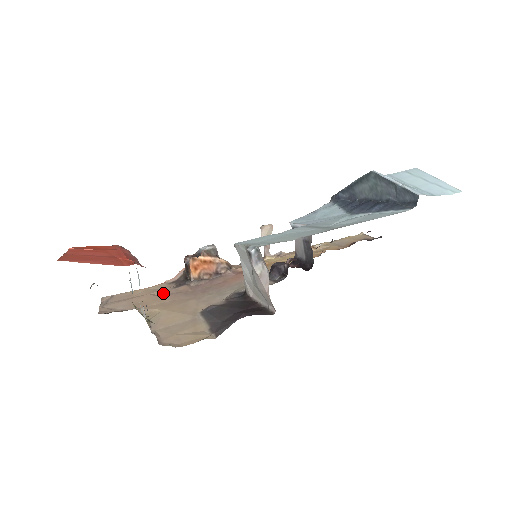
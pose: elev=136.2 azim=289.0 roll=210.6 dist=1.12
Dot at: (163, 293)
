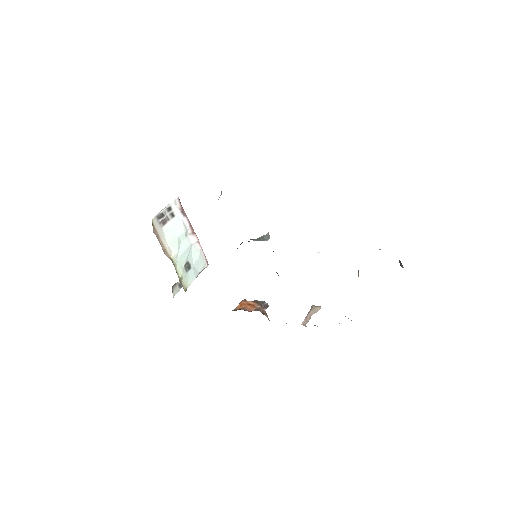
Dot at: occluded
